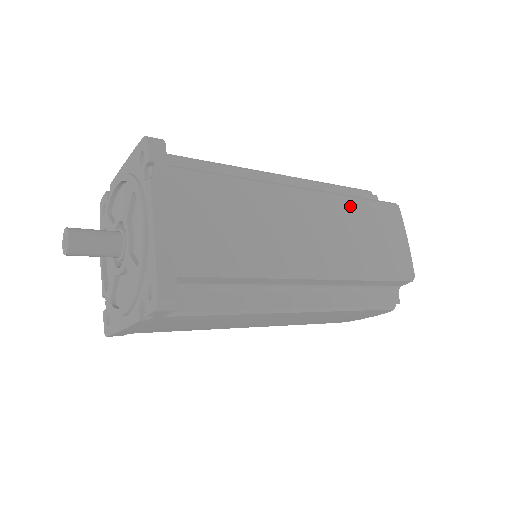
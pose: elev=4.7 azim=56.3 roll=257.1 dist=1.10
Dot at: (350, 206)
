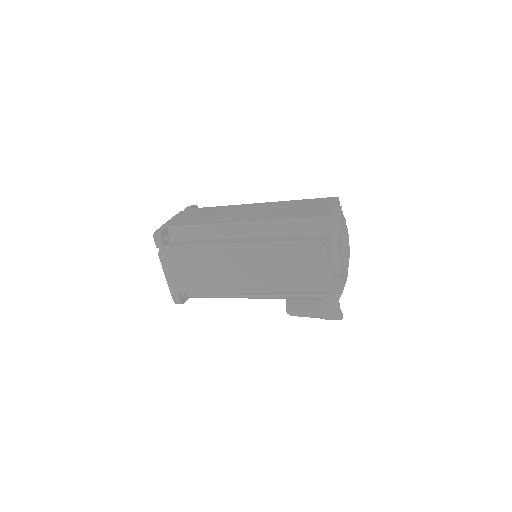
Dot at: (290, 202)
